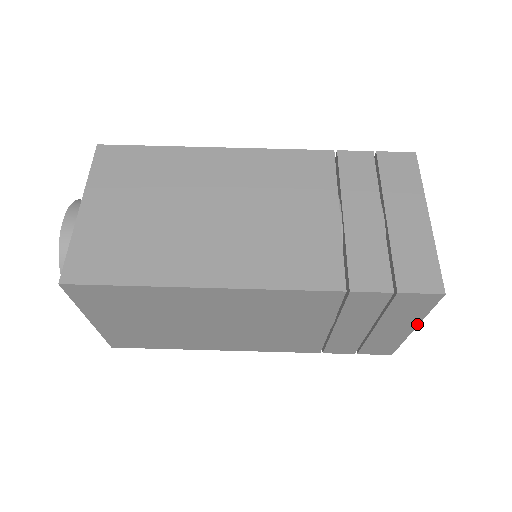
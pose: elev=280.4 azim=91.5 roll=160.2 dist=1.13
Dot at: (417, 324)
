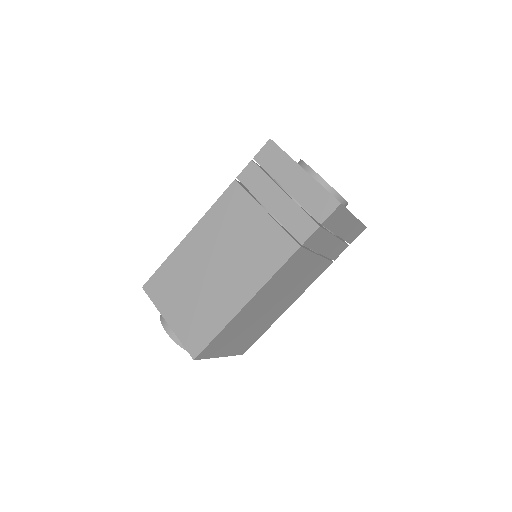
Dot at: (352, 215)
